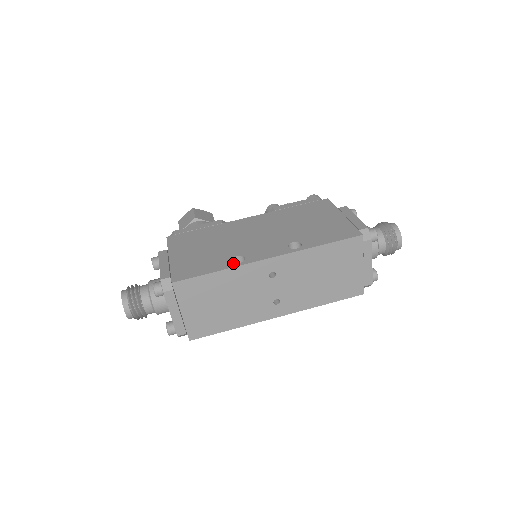
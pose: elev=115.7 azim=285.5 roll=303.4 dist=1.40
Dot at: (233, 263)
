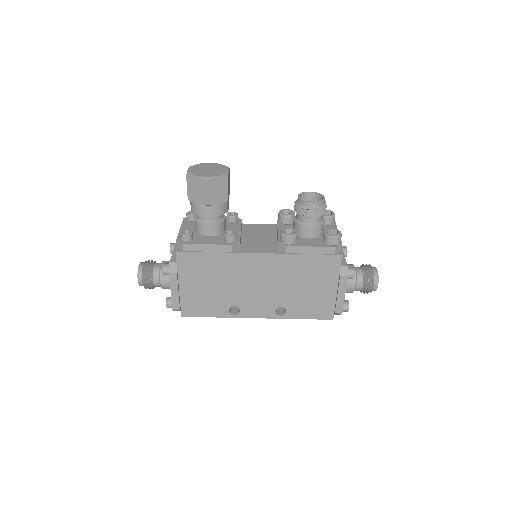
Dot at: (229, 314)
